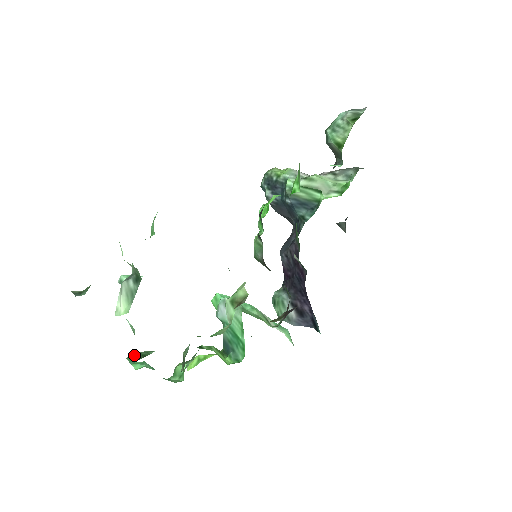
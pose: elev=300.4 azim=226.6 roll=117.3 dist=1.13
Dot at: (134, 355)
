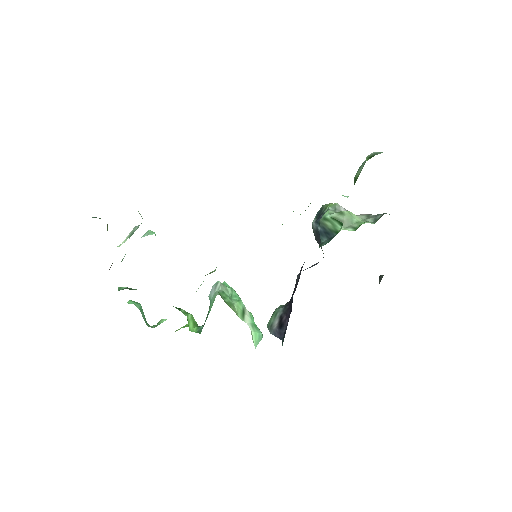
Dot at: (125, 287)
